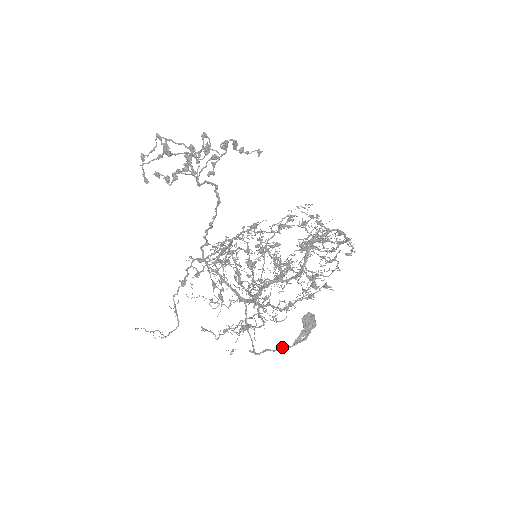
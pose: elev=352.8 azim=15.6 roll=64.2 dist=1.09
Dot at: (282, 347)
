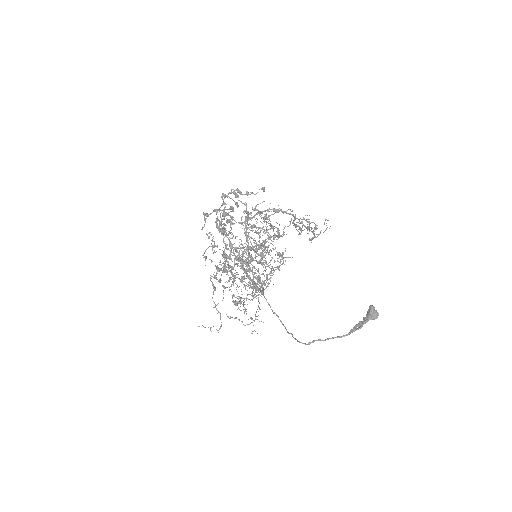
Dot at: (333, 337)
